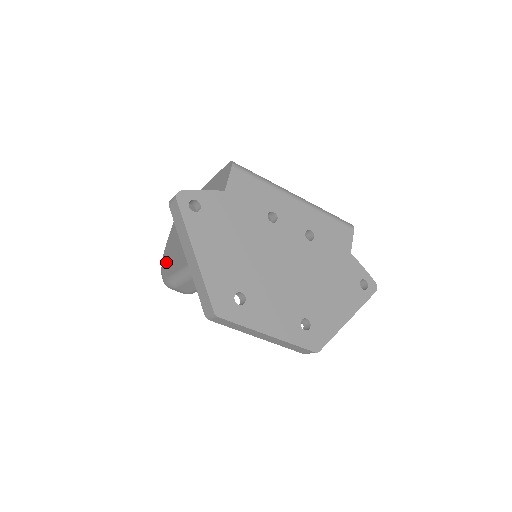
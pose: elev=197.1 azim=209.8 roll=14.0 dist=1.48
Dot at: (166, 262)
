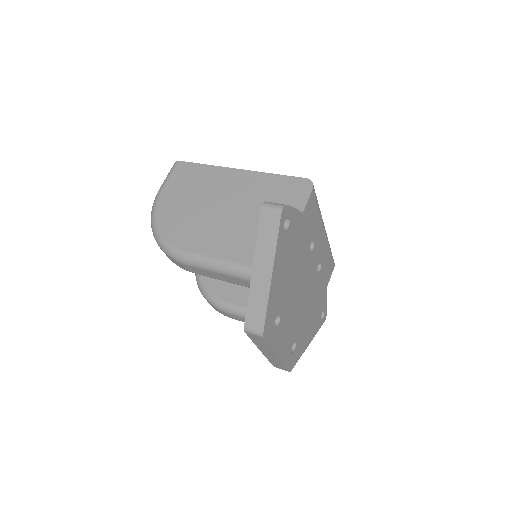
Dot at: (169, 223)
